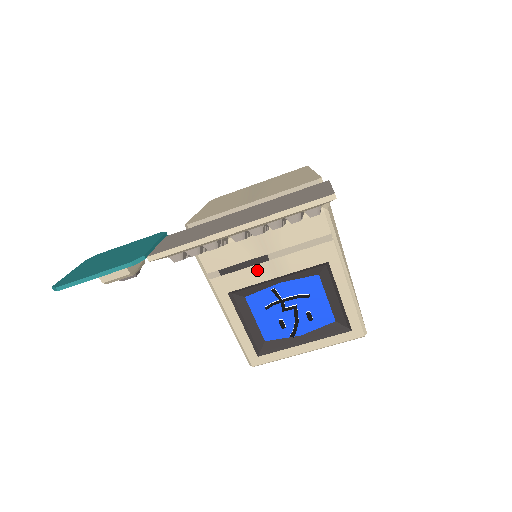
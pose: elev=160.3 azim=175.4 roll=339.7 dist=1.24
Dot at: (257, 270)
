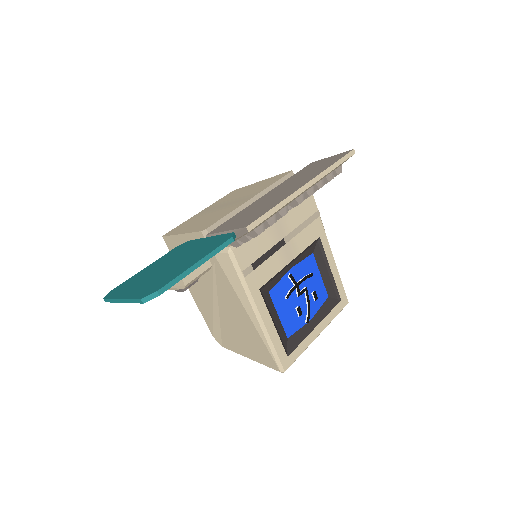
Dot at: (278, 257)
